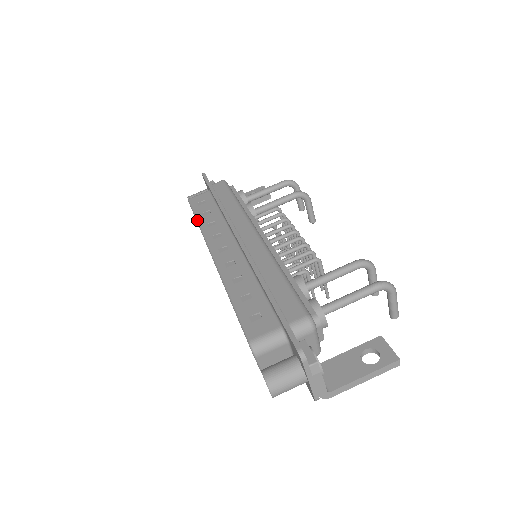
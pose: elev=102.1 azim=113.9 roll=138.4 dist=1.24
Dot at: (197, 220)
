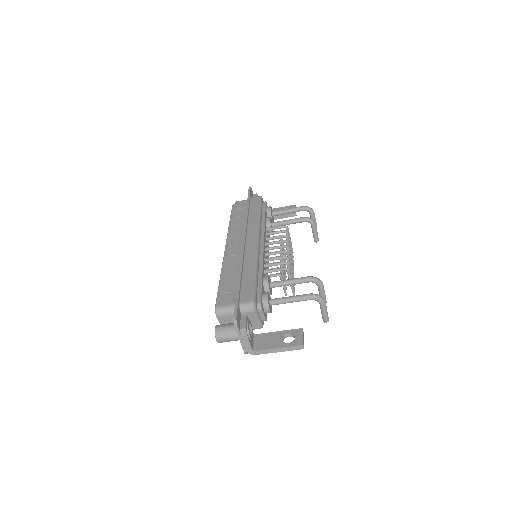
Dot at: (230, 221)
